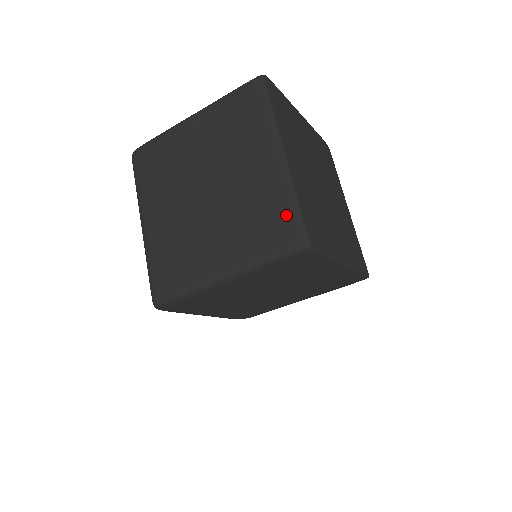
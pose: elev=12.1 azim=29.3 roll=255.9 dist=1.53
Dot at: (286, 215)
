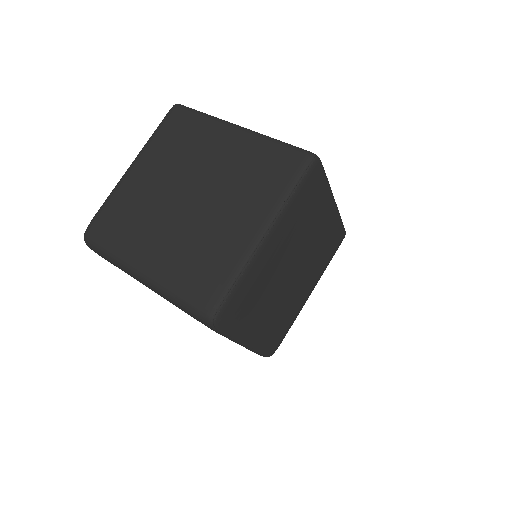
Dot at: (279, 152)
